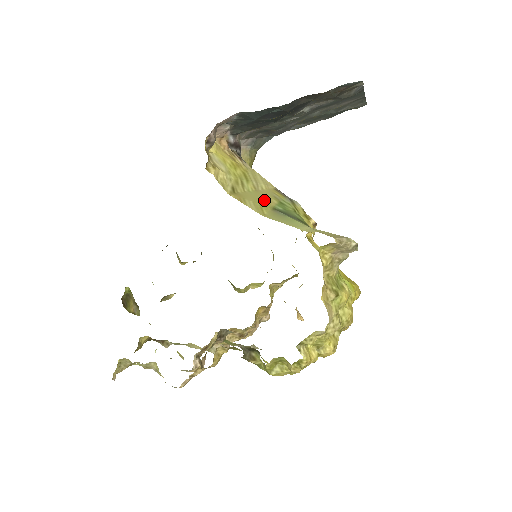
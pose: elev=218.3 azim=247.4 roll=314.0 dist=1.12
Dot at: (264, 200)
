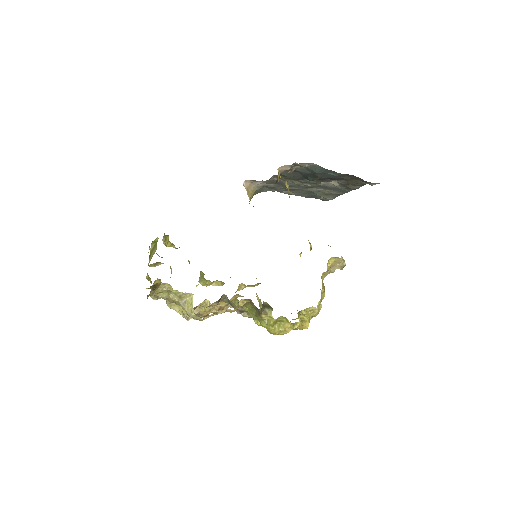
Dot at: occluded
